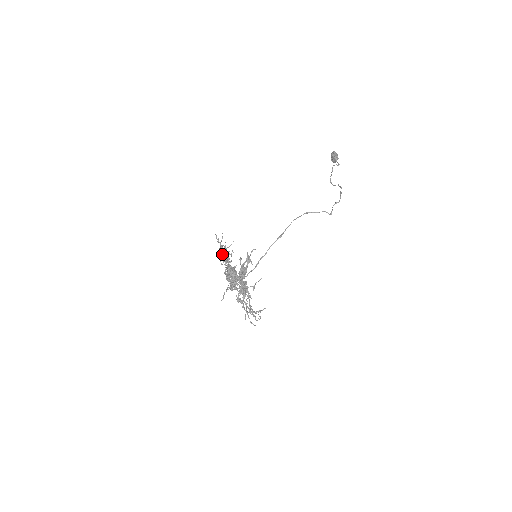
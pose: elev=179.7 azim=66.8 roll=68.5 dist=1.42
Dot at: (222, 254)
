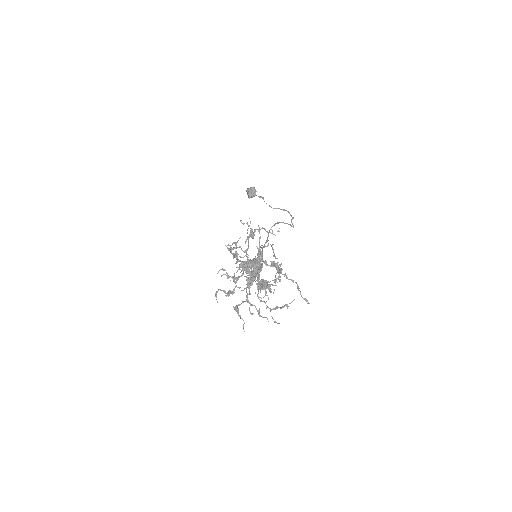
Dot at: (229, 250)
